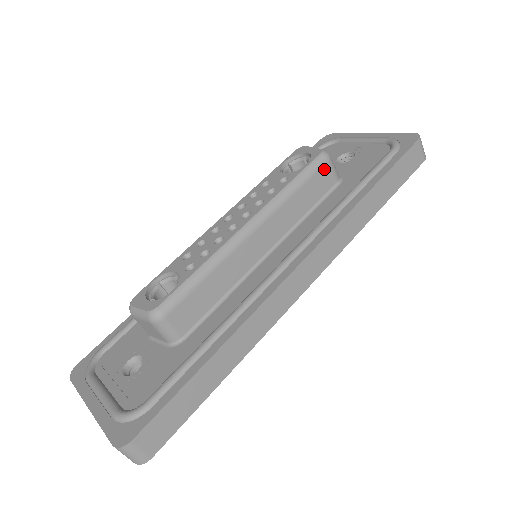
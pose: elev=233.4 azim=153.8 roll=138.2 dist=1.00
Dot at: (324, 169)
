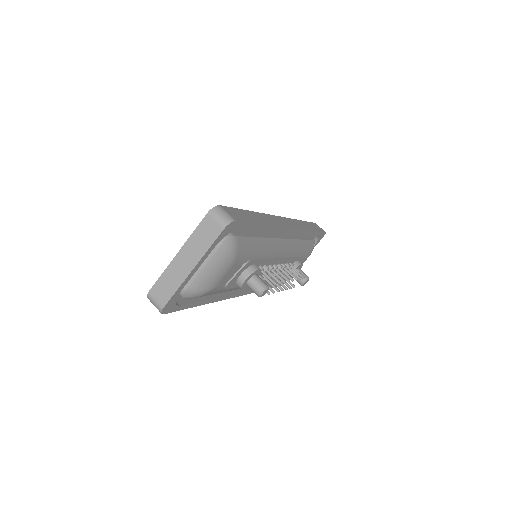
Dot at: occluded
